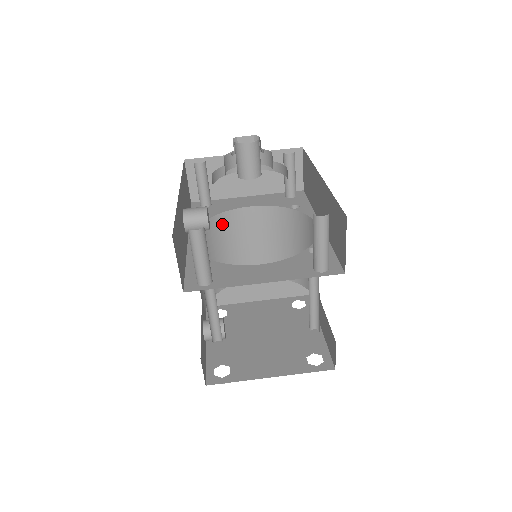
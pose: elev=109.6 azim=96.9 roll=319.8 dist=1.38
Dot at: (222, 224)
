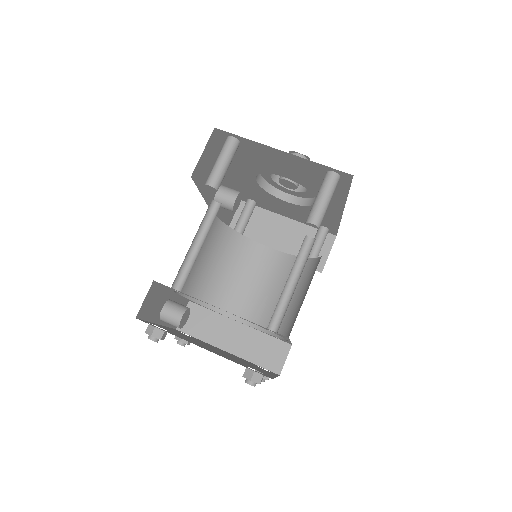
Dot at: (241, 246)
